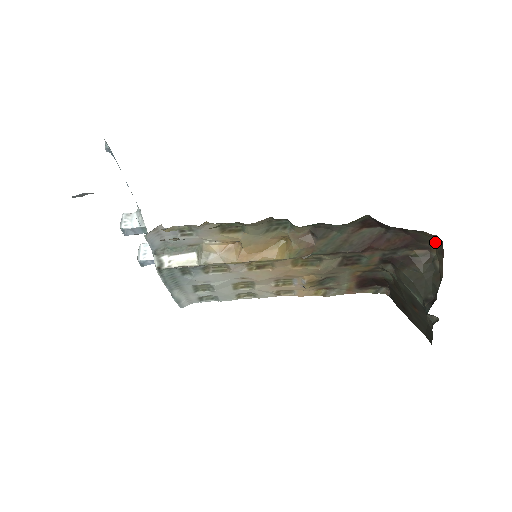
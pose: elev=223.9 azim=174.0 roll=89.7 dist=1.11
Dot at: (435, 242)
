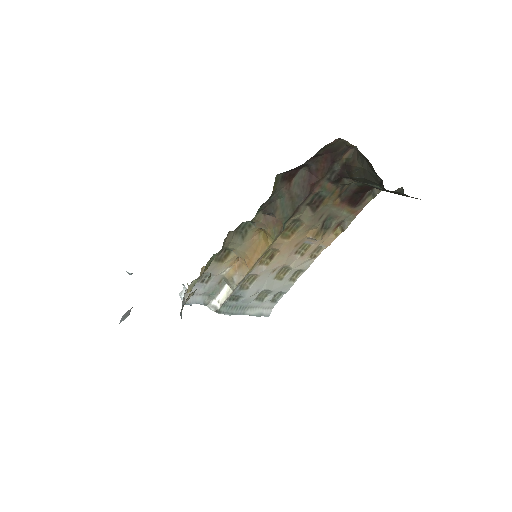
Dot at: (345, 141)
